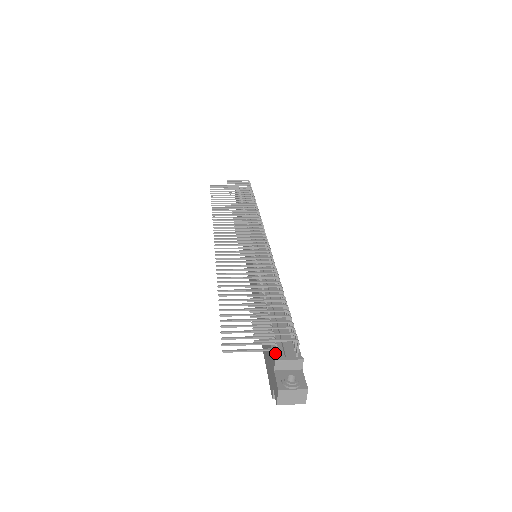
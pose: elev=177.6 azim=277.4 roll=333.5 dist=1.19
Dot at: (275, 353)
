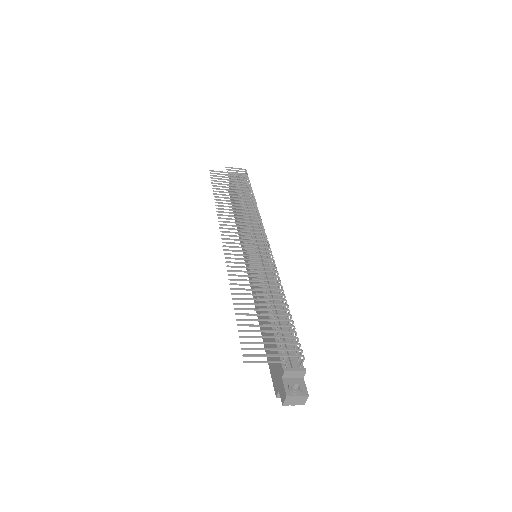
Dot at: (283, 363)
